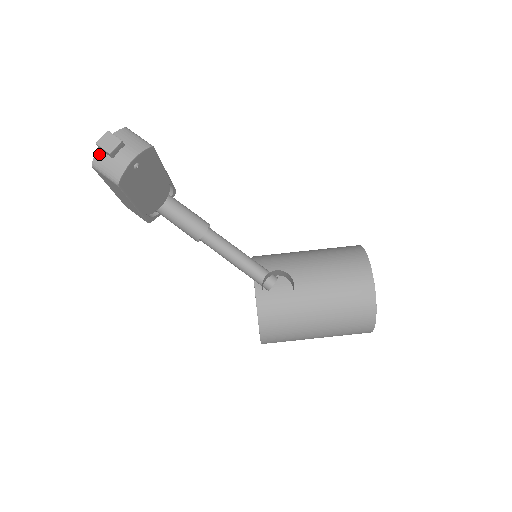
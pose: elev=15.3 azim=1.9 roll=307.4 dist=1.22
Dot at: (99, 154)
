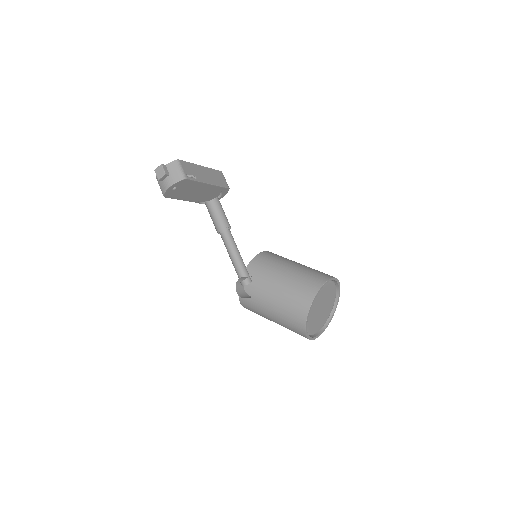
Dot at: occluded
